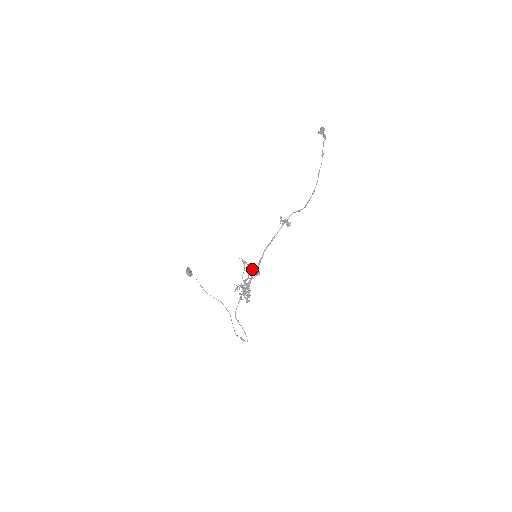
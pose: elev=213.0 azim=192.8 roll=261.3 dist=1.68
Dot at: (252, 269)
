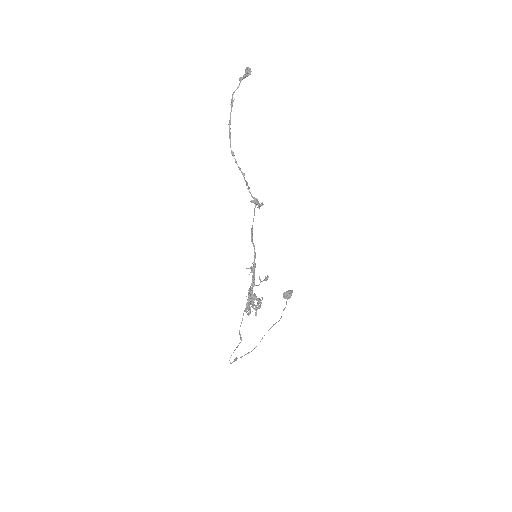
Dot at: occluded
